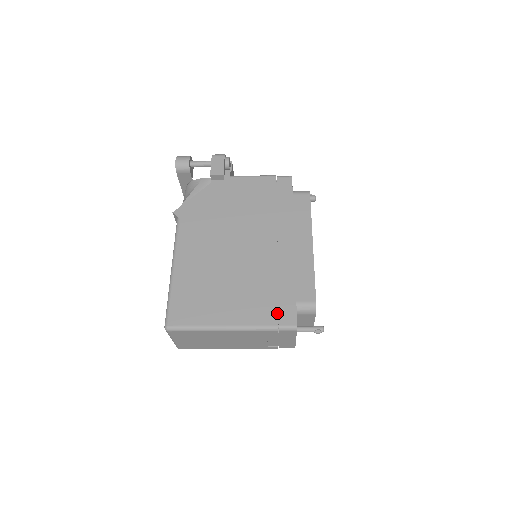
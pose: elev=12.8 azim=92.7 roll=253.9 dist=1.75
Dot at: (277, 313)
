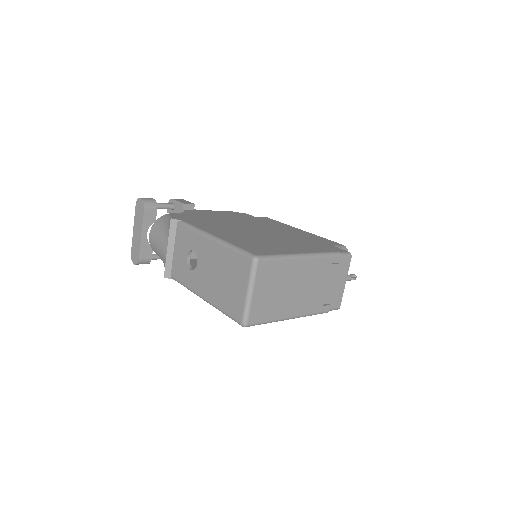
Dot at: (329, 248)
